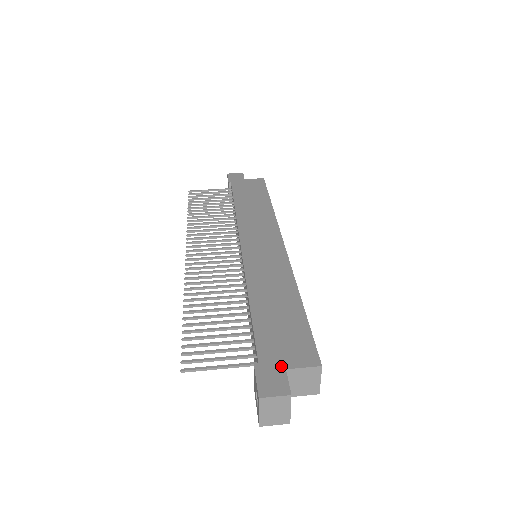
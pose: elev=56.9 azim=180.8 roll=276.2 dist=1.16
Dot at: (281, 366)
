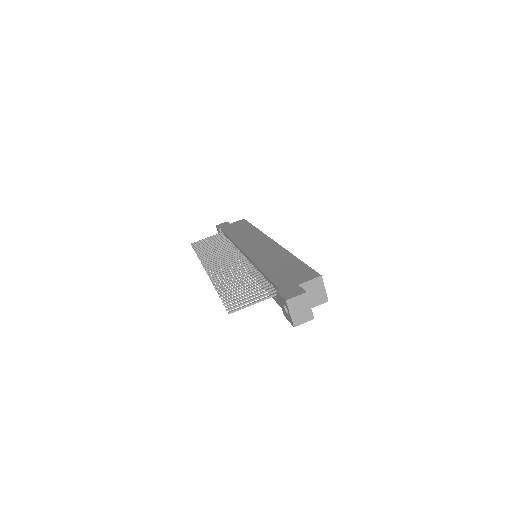
Dot at: (295, 285)
